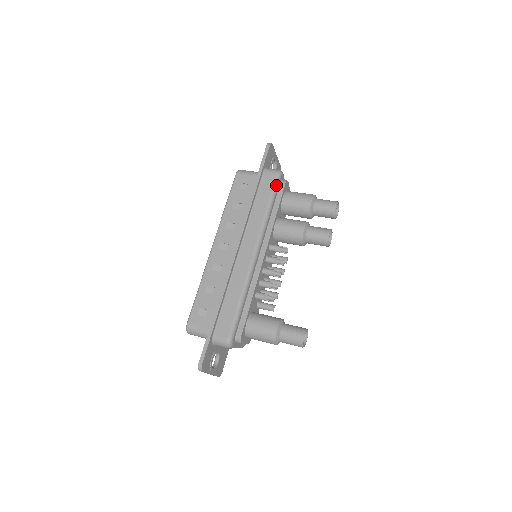
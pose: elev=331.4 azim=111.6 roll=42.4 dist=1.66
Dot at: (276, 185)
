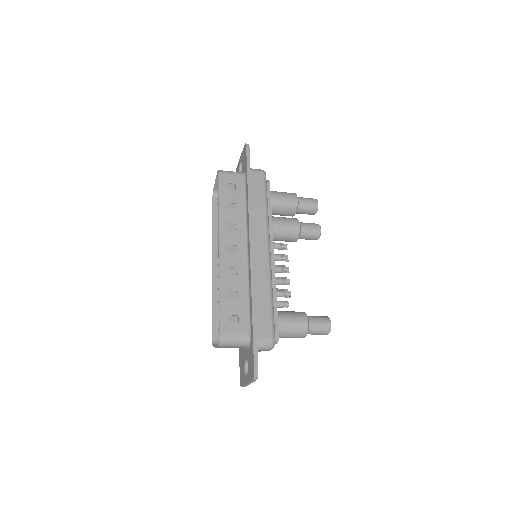
Dot at: (266, 184)
